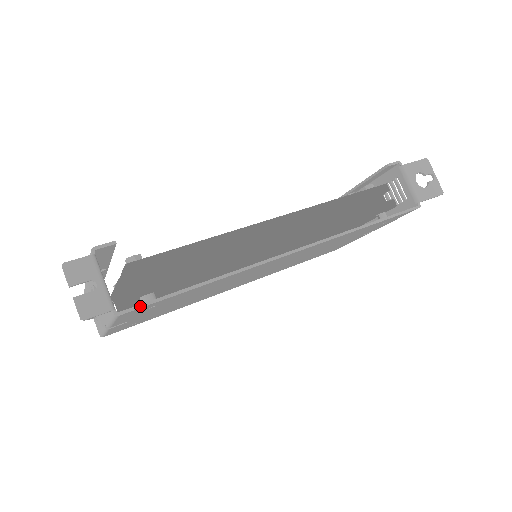
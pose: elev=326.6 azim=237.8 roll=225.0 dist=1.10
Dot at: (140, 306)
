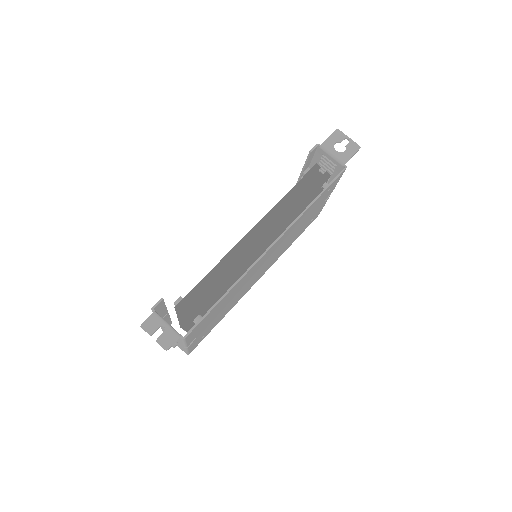
Dot at: (194, 327)
